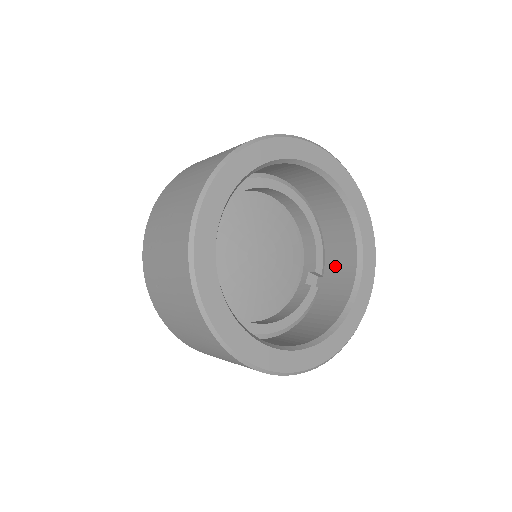
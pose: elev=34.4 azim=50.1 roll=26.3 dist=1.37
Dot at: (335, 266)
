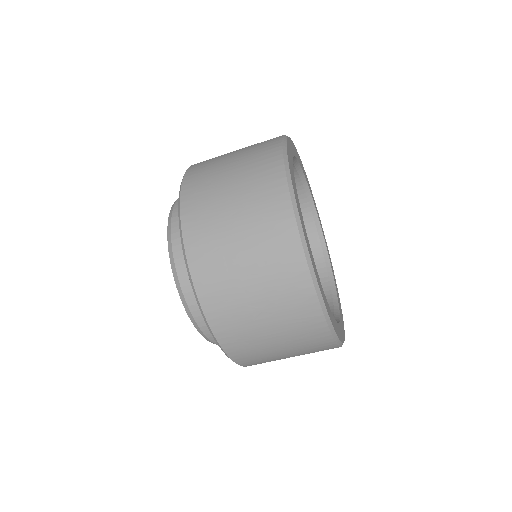
Dot at: occluded
